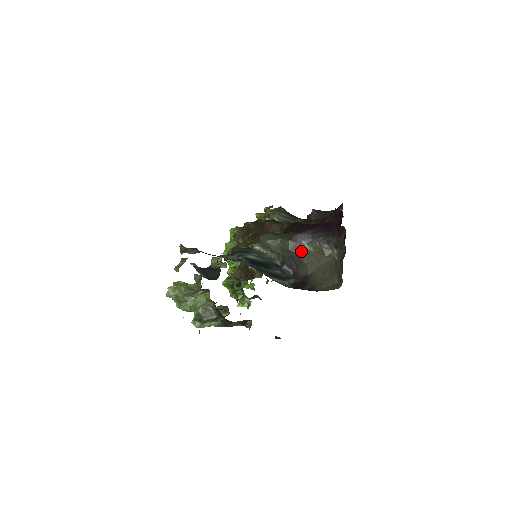
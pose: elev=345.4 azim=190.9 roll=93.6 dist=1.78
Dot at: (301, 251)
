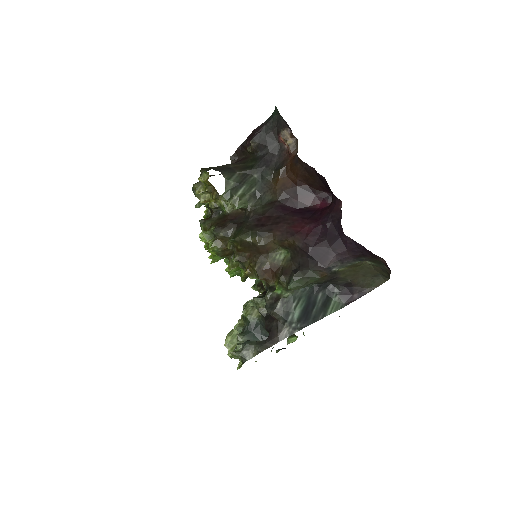
Dot at: (334, 275)
